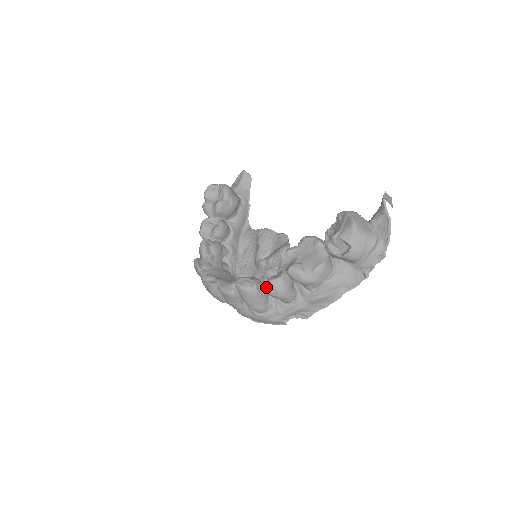
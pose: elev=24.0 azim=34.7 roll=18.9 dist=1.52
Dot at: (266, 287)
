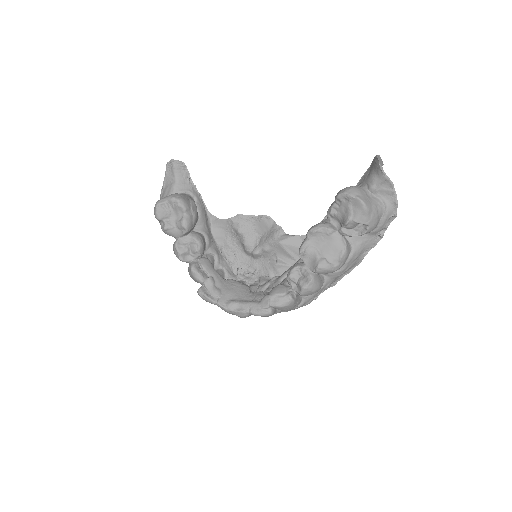
Dot at: (302, 294)
